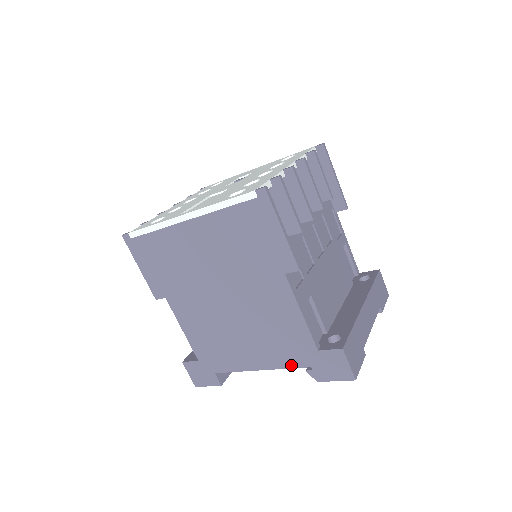
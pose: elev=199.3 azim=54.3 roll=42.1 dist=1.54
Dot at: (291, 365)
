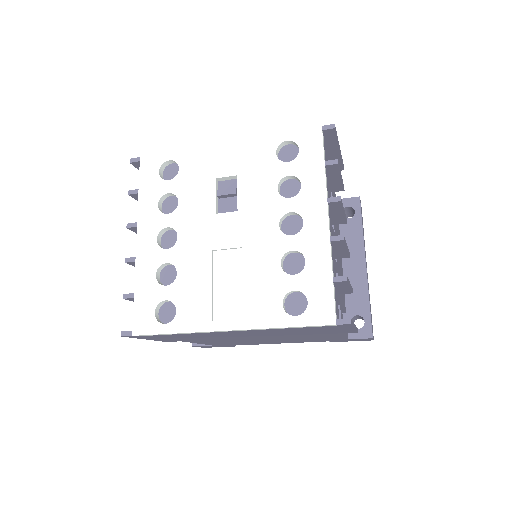
Dot at: occluded
